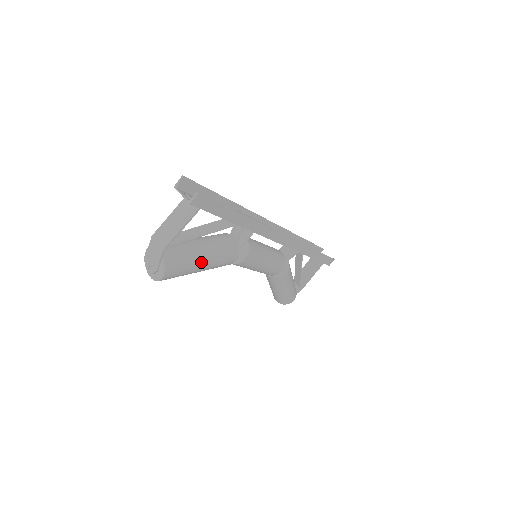
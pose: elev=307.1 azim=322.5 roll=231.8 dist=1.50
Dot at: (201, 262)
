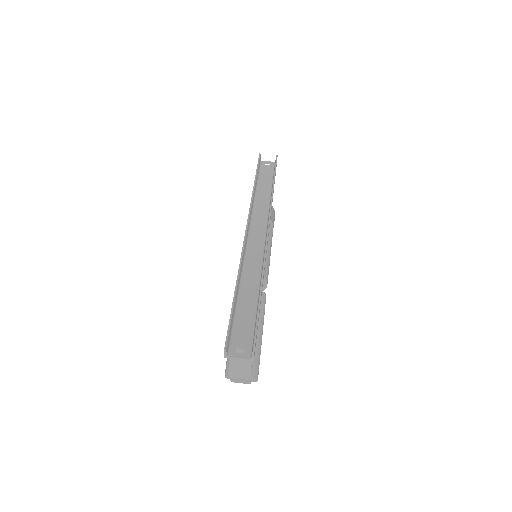
Dot at: (261, 338)
